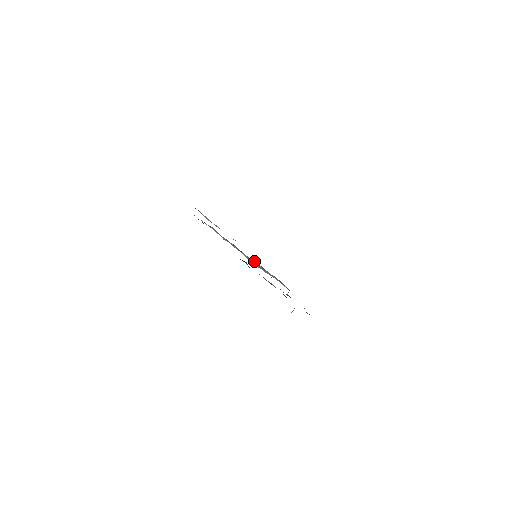
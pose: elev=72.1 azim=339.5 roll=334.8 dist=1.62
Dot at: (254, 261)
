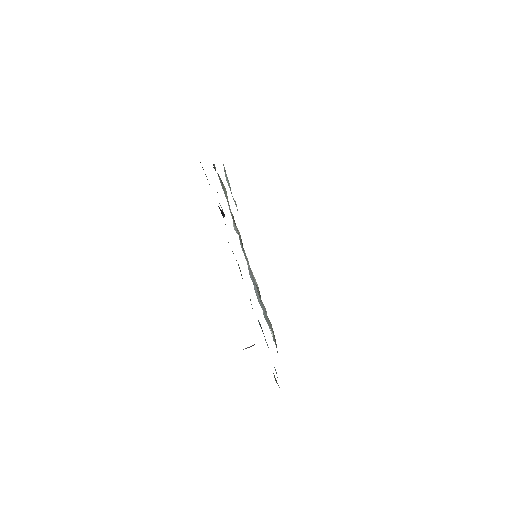
Dot at: (255, 279)
